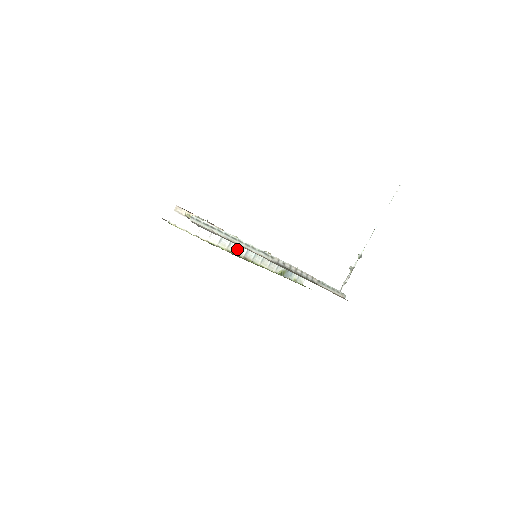
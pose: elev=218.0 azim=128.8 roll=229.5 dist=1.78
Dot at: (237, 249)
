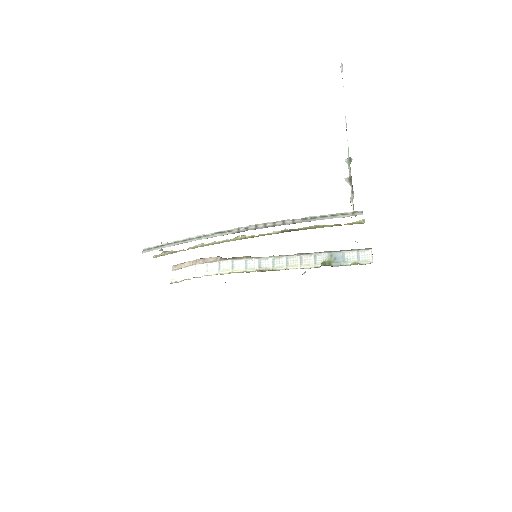
Dot at: (245, 267)
